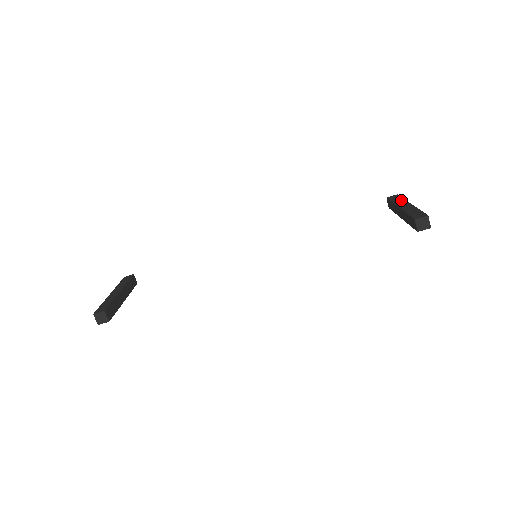
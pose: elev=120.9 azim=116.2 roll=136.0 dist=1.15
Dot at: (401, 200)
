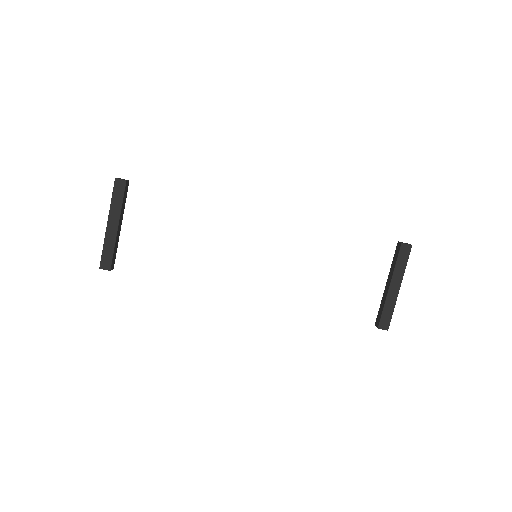
Dot at: (402, 270)
